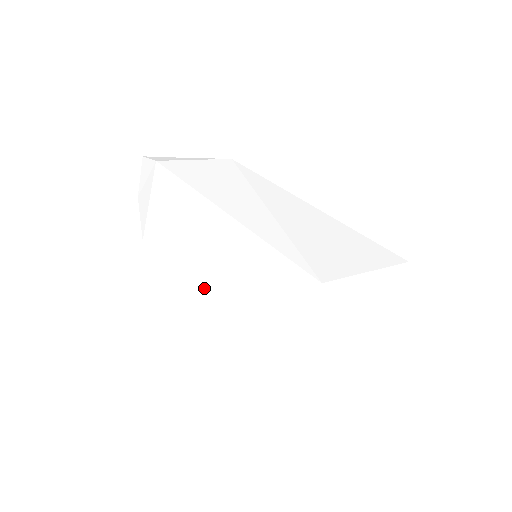
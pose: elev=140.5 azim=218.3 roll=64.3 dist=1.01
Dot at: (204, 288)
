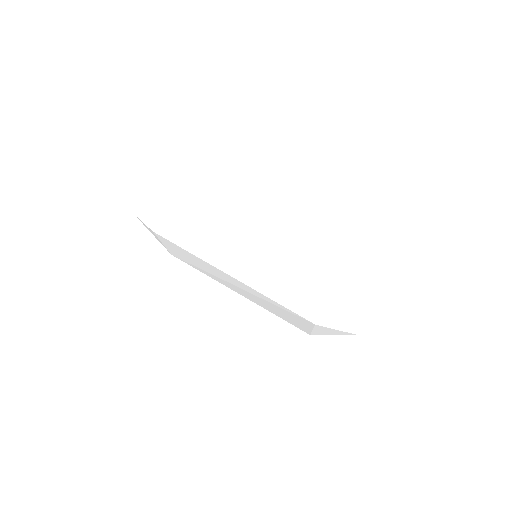
Dot at: (239, 292)
